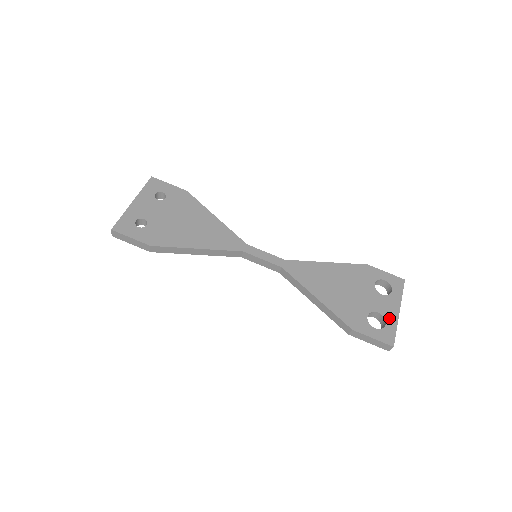
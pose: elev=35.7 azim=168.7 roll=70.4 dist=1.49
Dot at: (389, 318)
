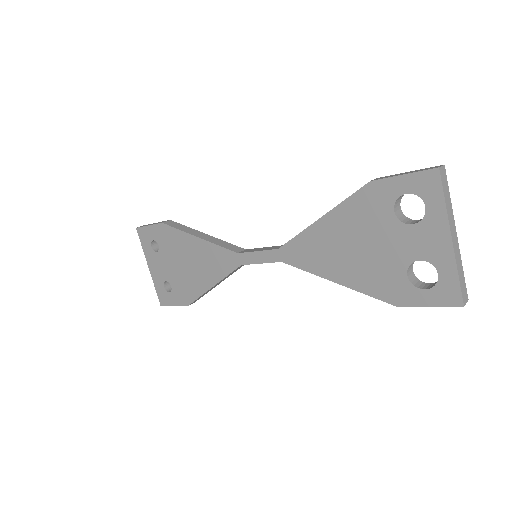
Dot at: (439, 261)
